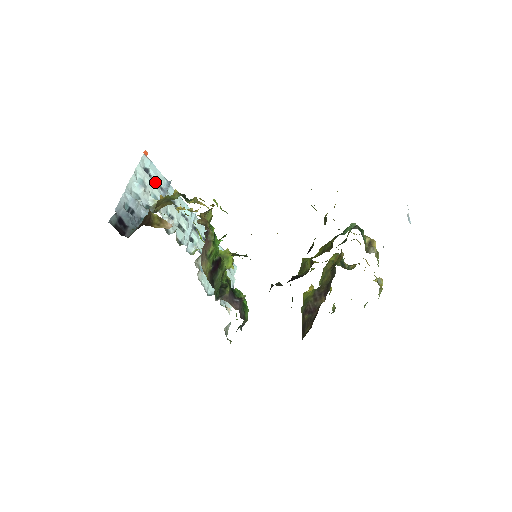
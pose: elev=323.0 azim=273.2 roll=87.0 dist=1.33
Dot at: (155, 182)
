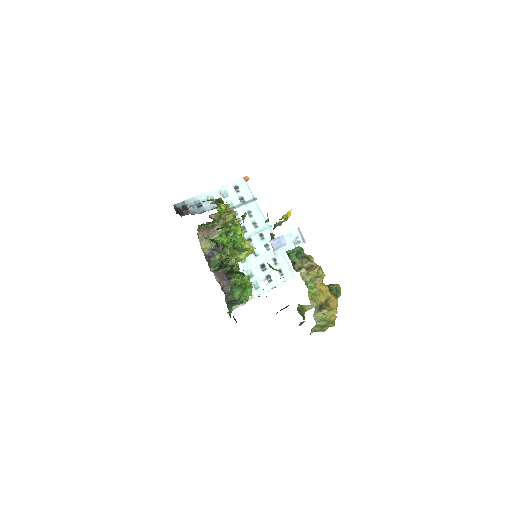
Dot at: (240, 196)
